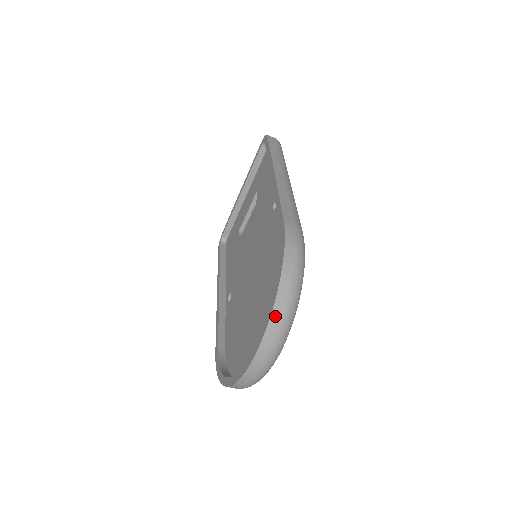
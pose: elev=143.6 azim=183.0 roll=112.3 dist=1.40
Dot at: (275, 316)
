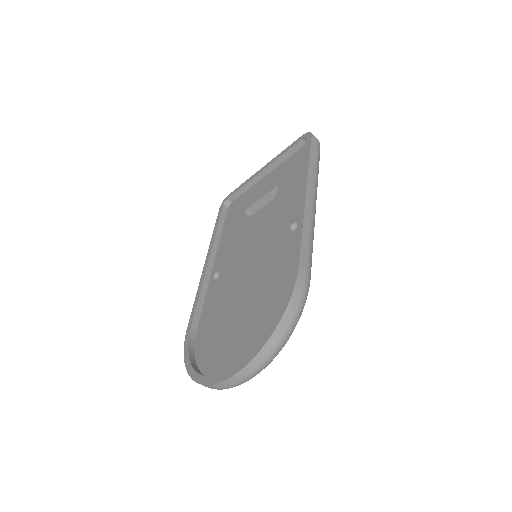
Dot at: (259, 357)
